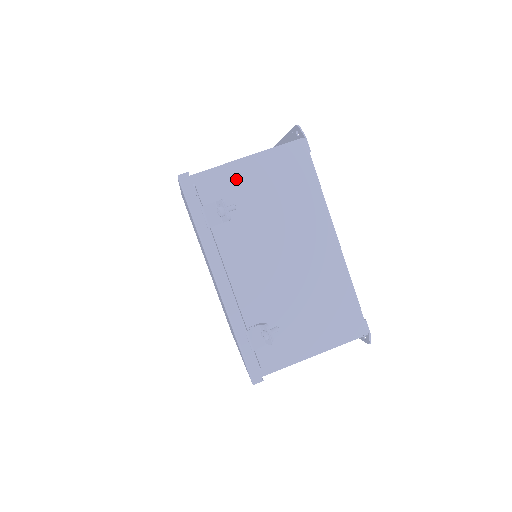
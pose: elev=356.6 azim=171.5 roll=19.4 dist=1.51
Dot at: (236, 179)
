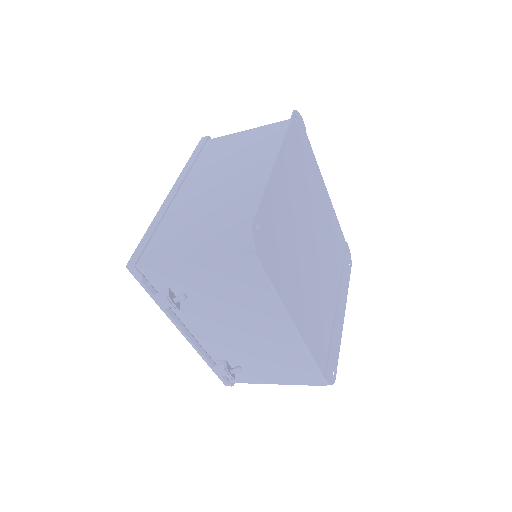
Dot at: (183, 275)
